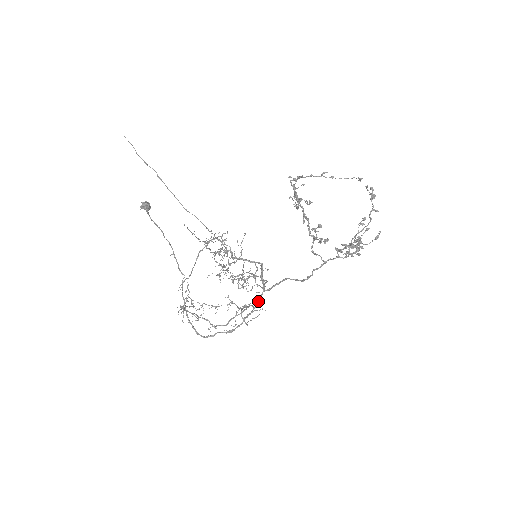
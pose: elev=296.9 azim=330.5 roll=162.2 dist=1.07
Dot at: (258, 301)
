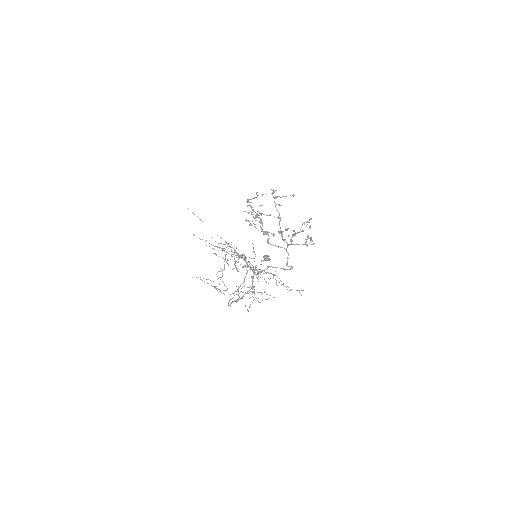
Dot at: (252, 281)
